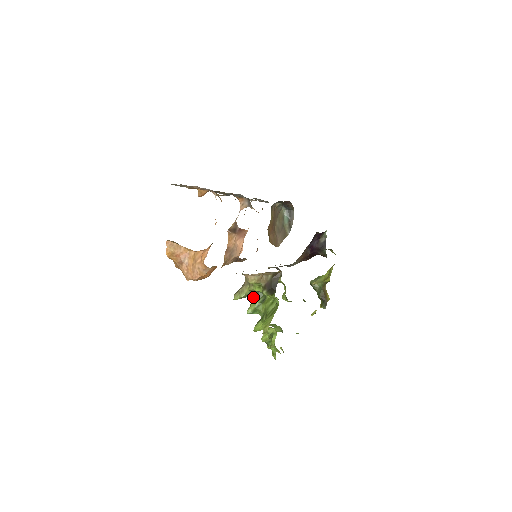
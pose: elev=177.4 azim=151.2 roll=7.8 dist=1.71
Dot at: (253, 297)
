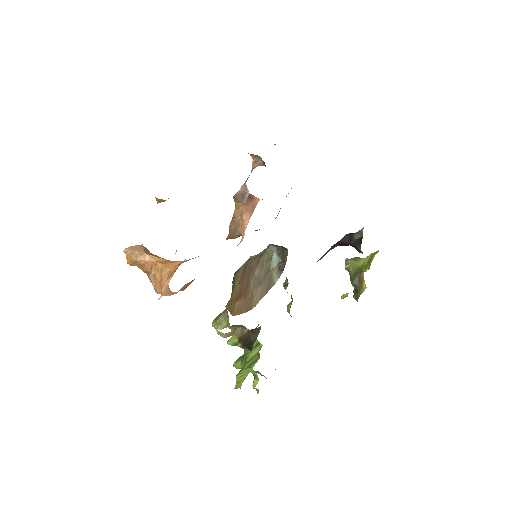
Dot at: occluded
